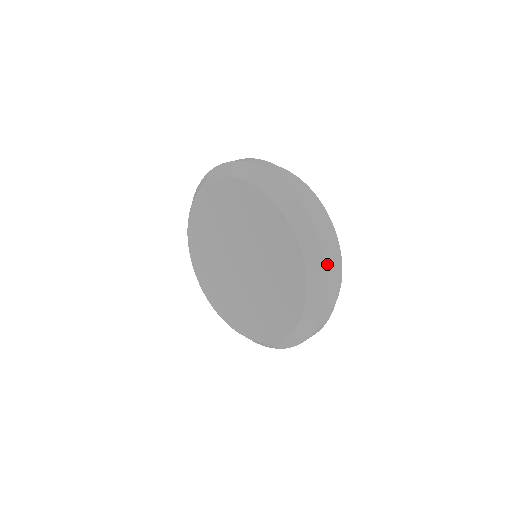
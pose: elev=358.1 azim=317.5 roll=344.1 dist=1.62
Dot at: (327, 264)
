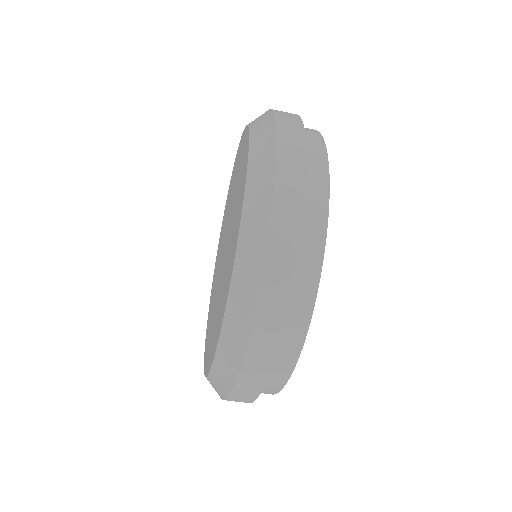
Dot at: (250, 342)
